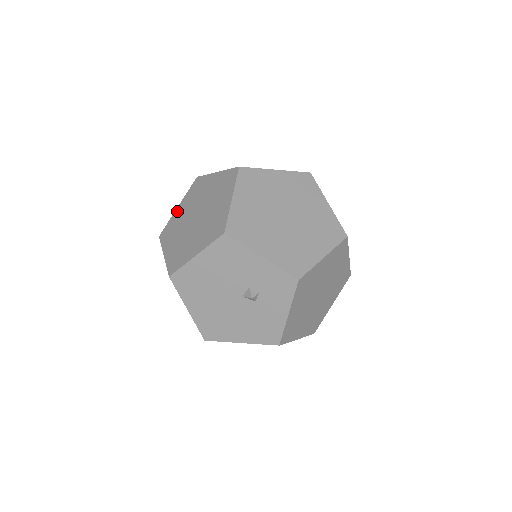
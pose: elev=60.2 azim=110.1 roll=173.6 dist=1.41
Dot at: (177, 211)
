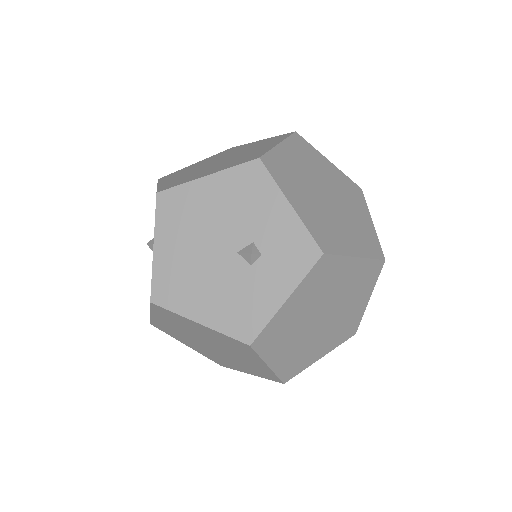
Dot at: (194, 164)
